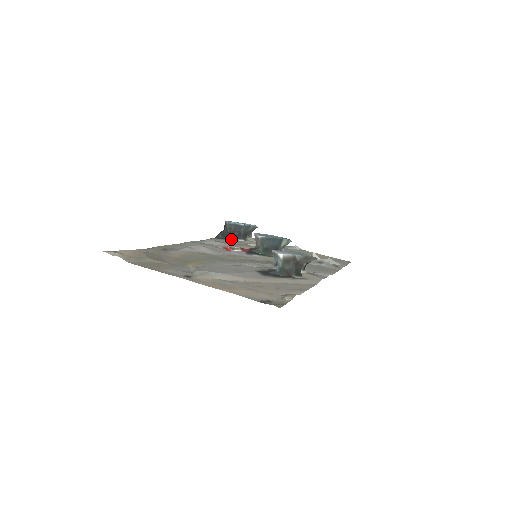
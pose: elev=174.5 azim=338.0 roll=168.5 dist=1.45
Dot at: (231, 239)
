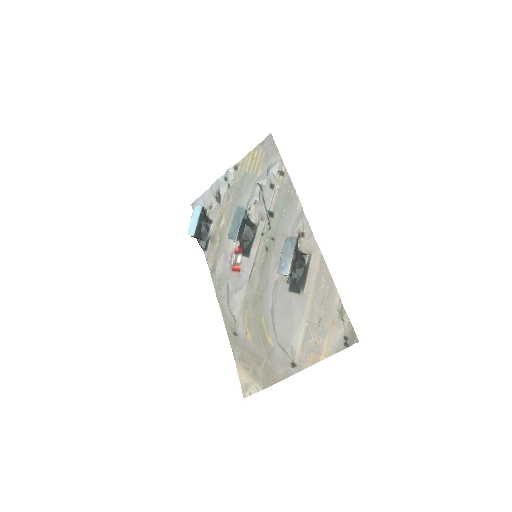
Dot at: (208, 237)
